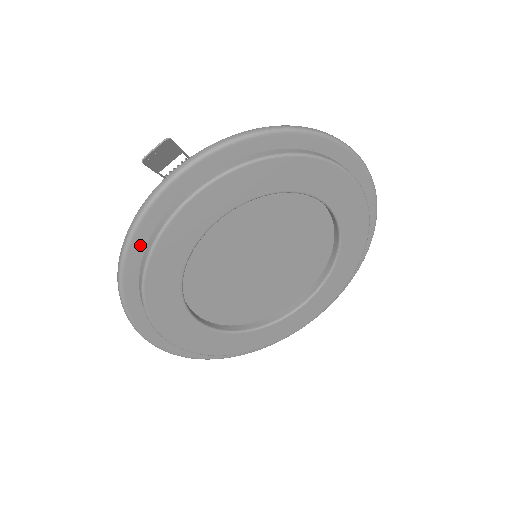
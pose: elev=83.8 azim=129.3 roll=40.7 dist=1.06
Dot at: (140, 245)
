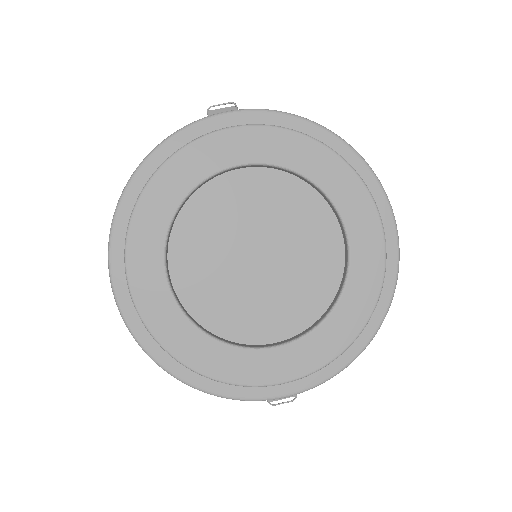
Dot at: (166, 154)
